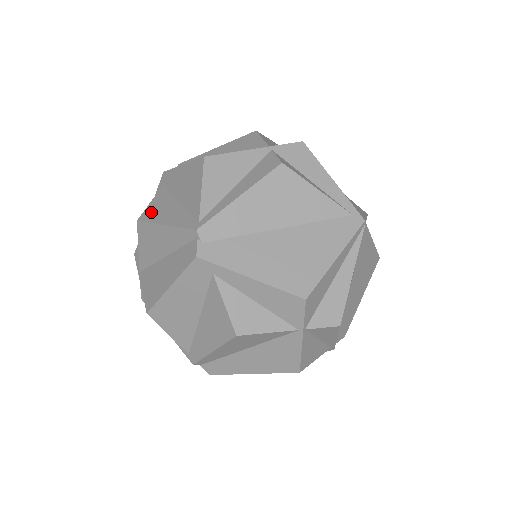
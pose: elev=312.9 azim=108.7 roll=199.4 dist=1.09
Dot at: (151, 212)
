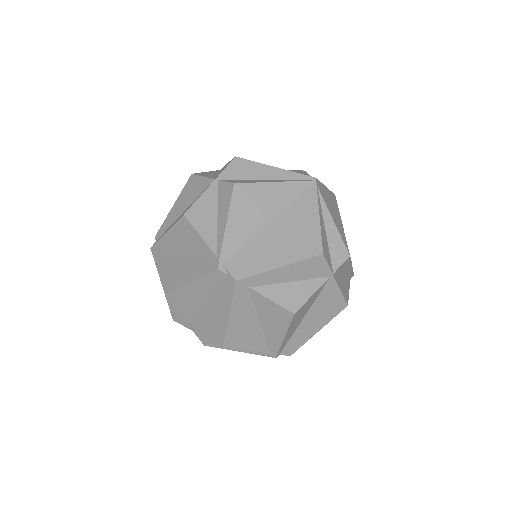
Dot at: occluded
